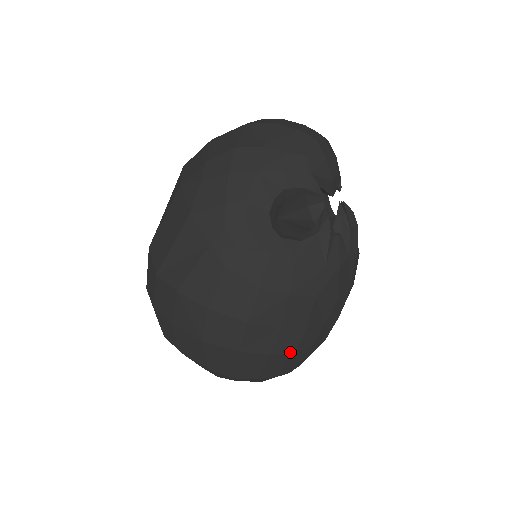
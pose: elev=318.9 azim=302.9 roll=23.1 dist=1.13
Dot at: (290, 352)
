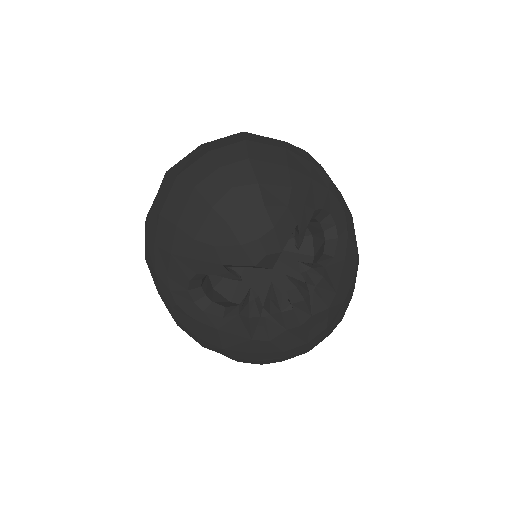
Dot at: occluded
